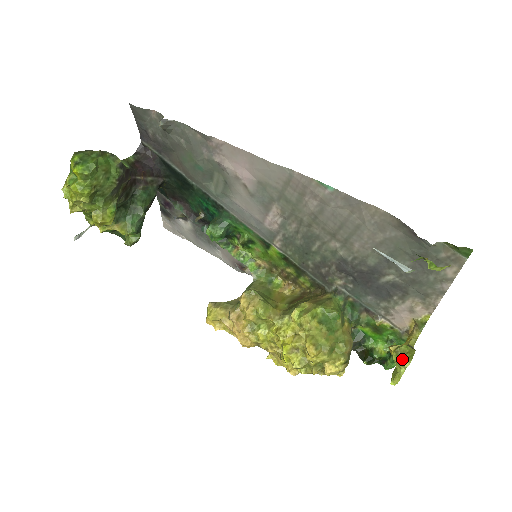
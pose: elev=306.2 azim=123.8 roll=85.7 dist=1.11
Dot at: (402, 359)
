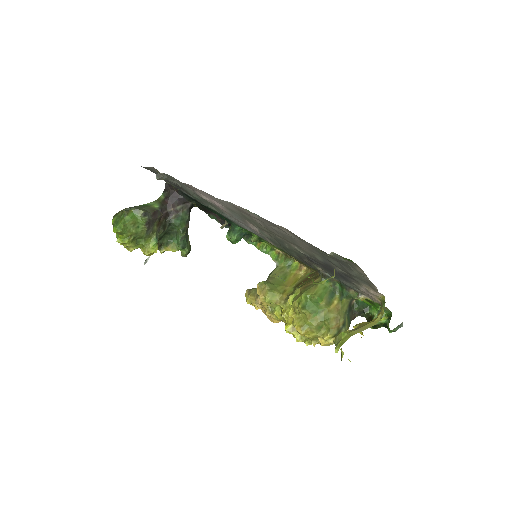
Dot at: occluded
